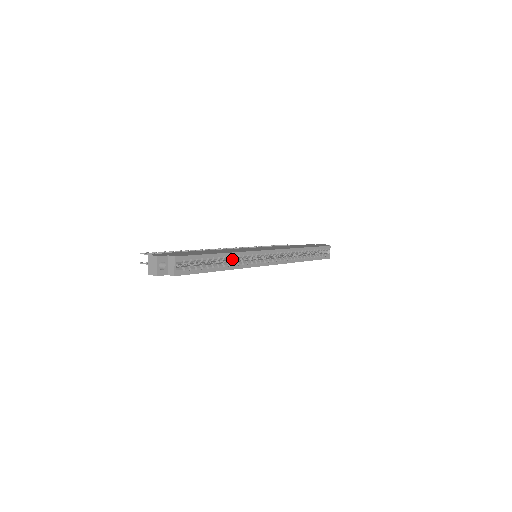
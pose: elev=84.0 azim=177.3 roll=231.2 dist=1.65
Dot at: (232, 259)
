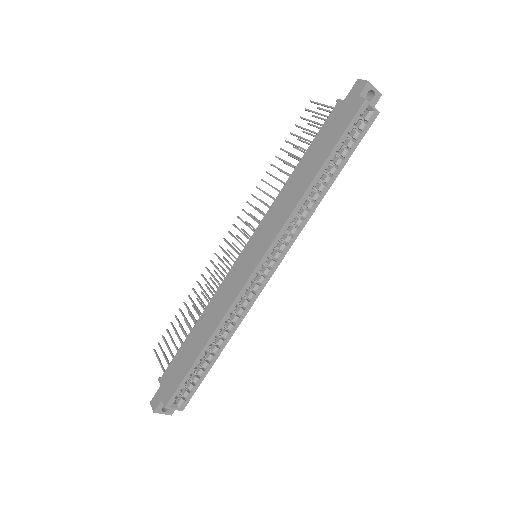
Dot at: occluded
